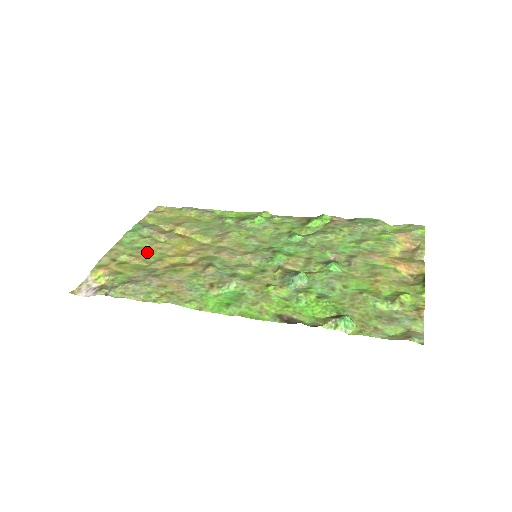
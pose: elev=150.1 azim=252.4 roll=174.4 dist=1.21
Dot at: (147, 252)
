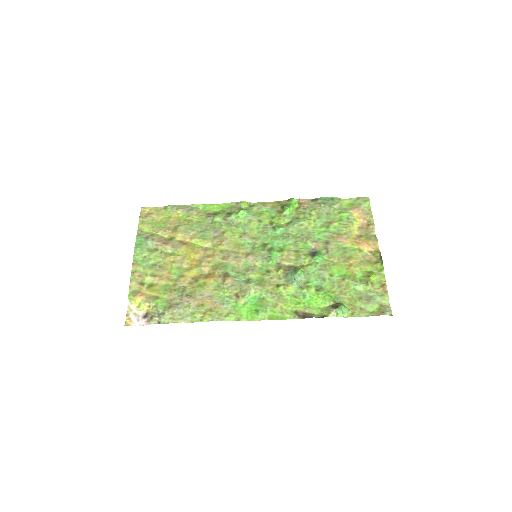
Dot at: (165, 269)
